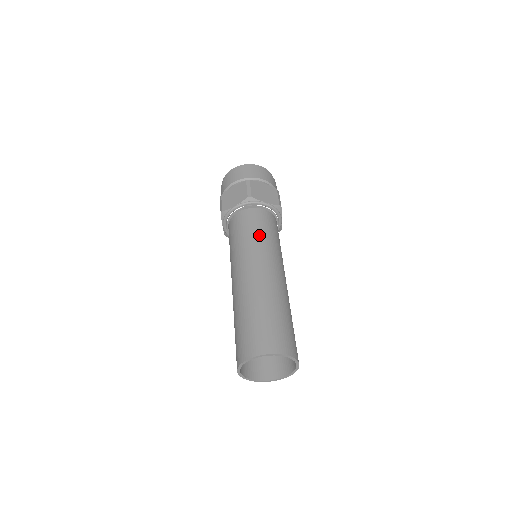
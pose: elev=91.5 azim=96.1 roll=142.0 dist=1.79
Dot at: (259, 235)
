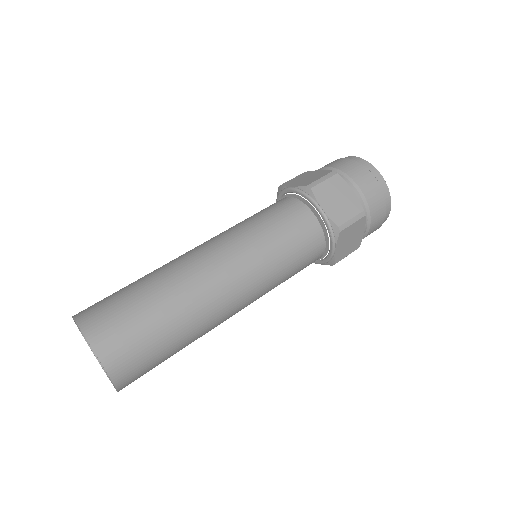
Dot at: (265, 230)
